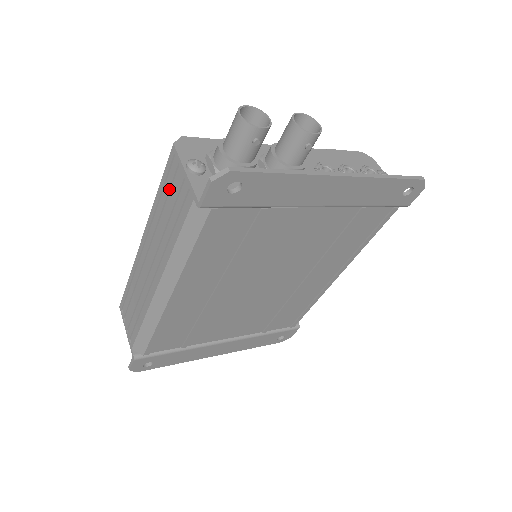
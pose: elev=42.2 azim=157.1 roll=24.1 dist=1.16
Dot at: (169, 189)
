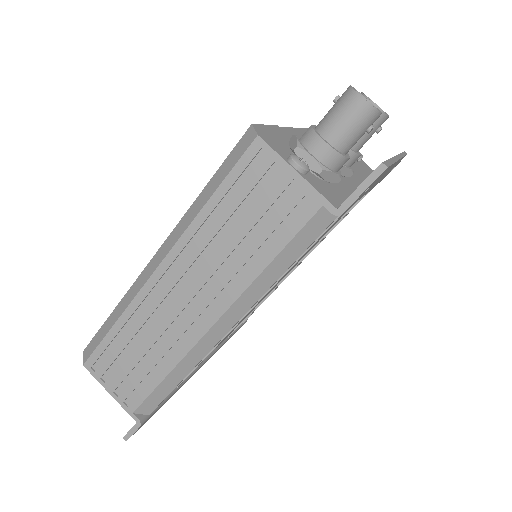
Dot at: (246, 195)
